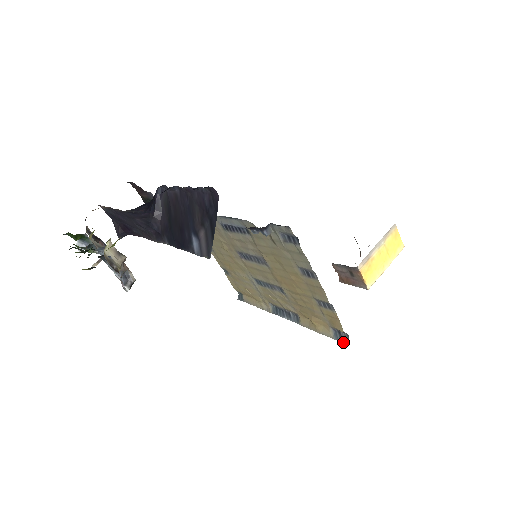
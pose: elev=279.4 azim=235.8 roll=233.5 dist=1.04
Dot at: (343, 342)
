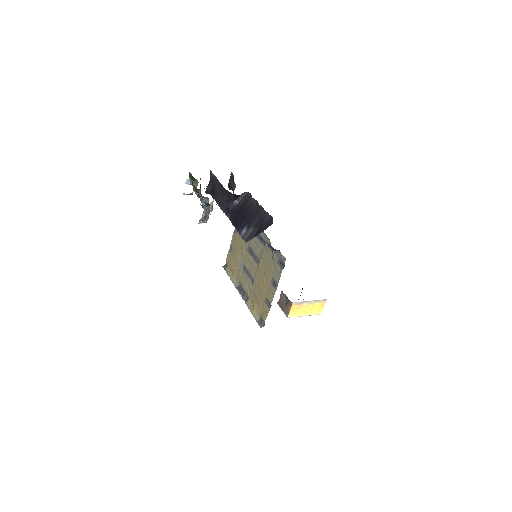
Dot at: (260, 326)
